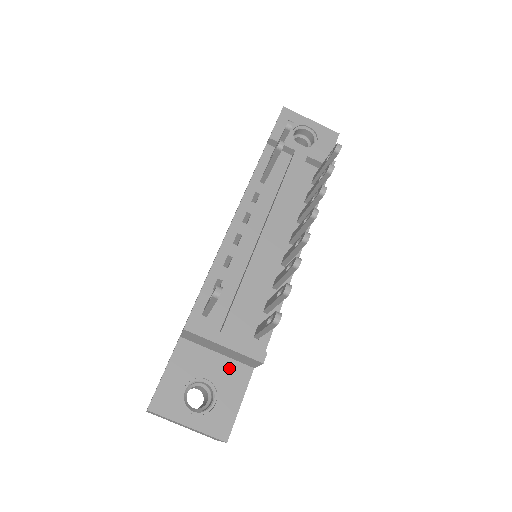
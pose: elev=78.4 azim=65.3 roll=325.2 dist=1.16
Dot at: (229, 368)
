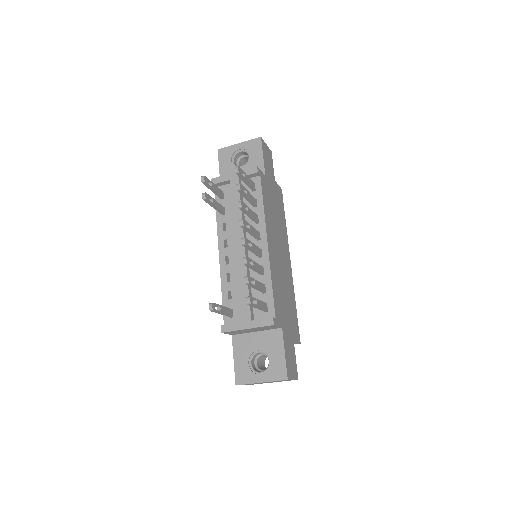
Dot at: (267, 337)
